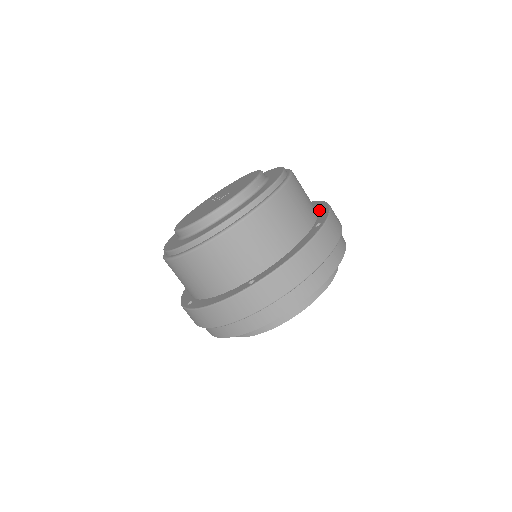
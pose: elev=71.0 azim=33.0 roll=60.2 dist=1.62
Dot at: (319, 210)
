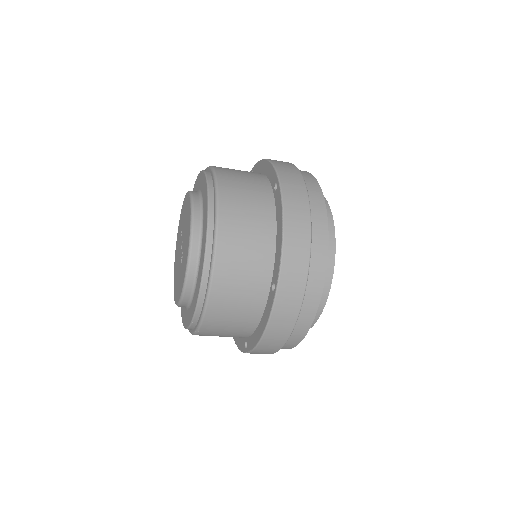
Dot at: (277, 236)
